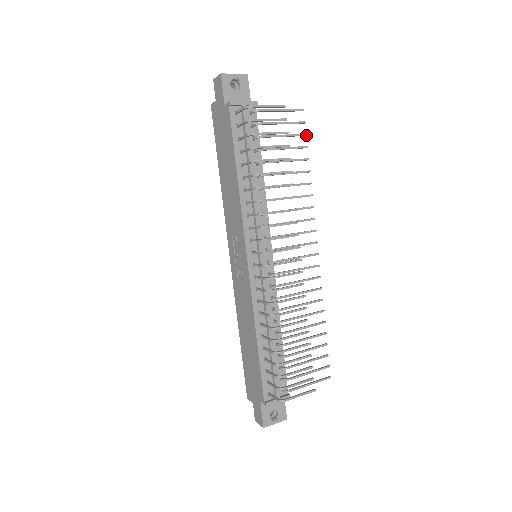
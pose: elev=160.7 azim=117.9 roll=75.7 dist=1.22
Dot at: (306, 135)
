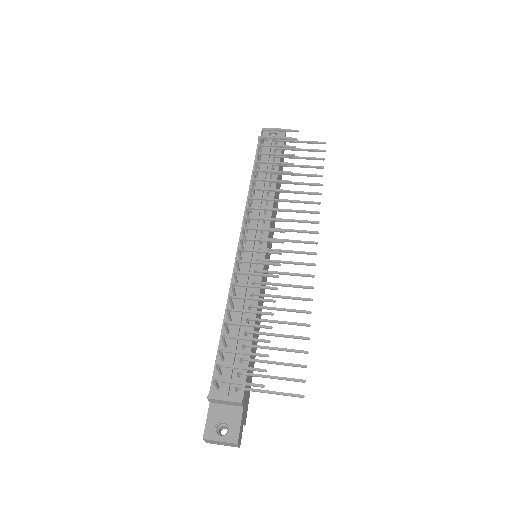
Dot at: (324, 159)
